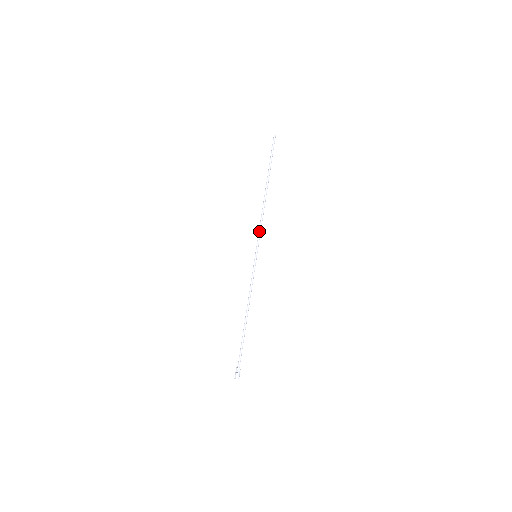
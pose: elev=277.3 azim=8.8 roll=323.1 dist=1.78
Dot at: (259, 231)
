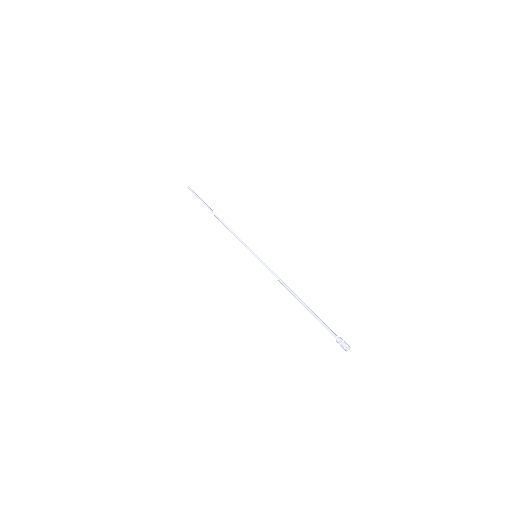
Dot at: (240, 240)
